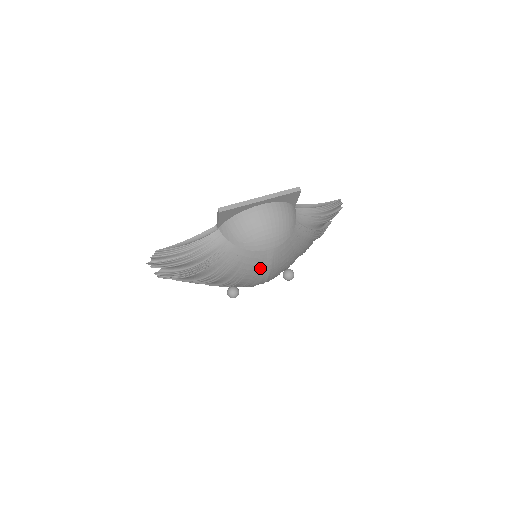
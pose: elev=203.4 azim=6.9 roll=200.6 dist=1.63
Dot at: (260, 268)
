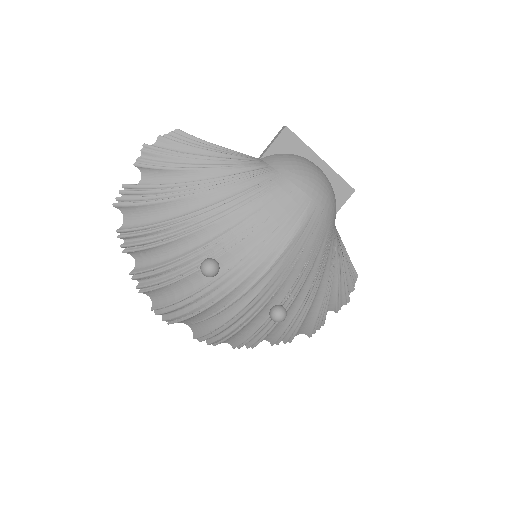
Dot at: (286, 223)
